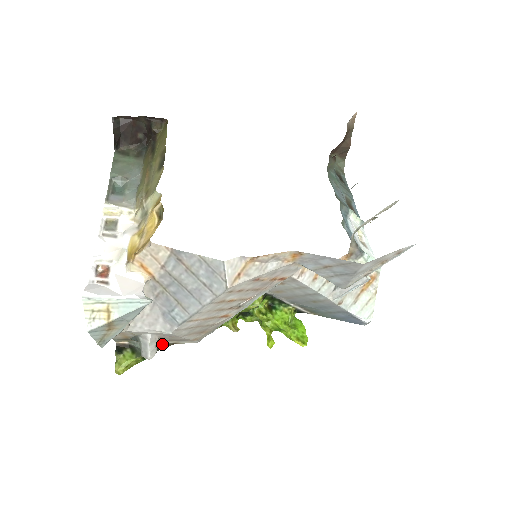
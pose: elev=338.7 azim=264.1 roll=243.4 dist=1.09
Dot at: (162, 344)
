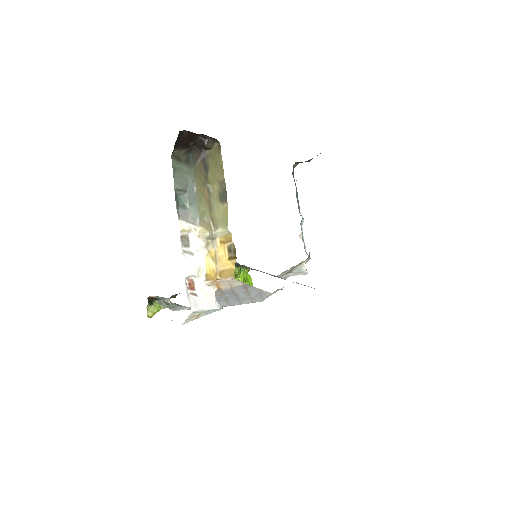
Dot at: (174, 295)
